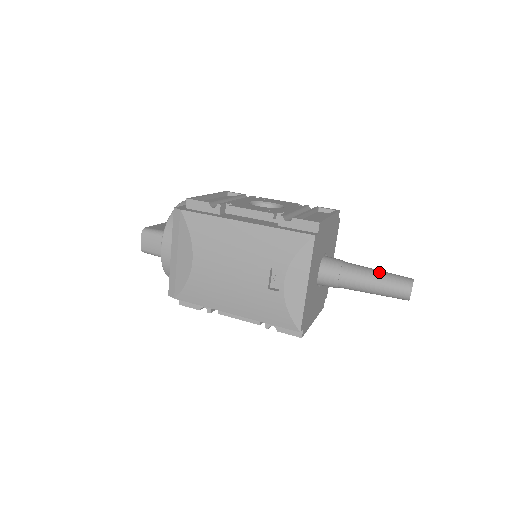
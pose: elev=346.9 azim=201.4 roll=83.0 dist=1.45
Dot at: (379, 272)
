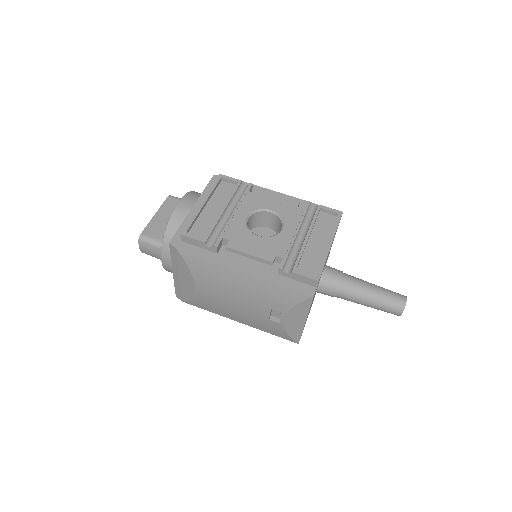
Dot at: (375, 292)
